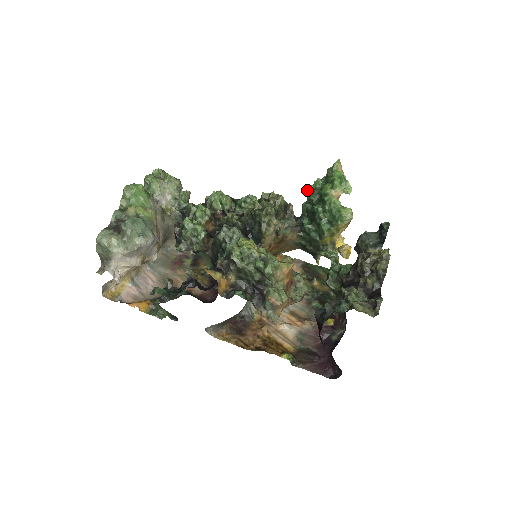
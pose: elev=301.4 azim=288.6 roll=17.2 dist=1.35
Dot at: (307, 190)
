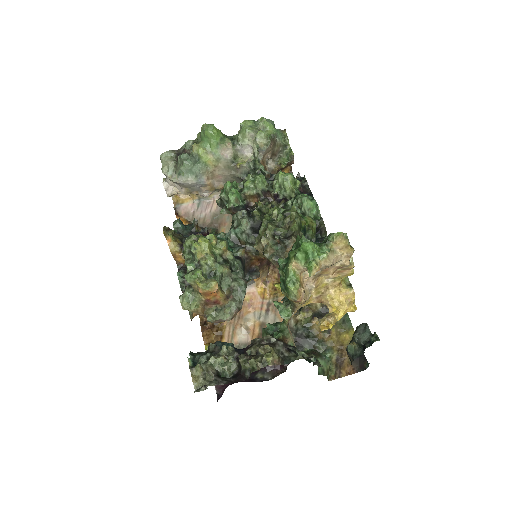
Dot at: occluded
